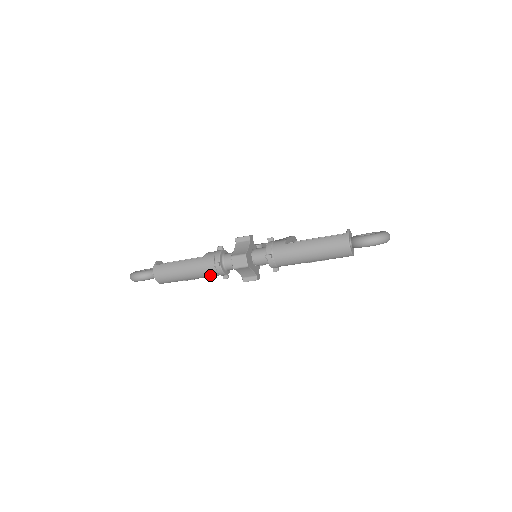
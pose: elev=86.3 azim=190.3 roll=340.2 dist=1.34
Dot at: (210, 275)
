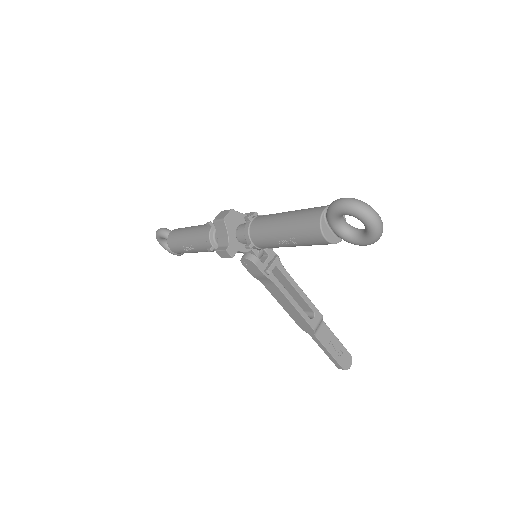
Dot at: (200, 240)
